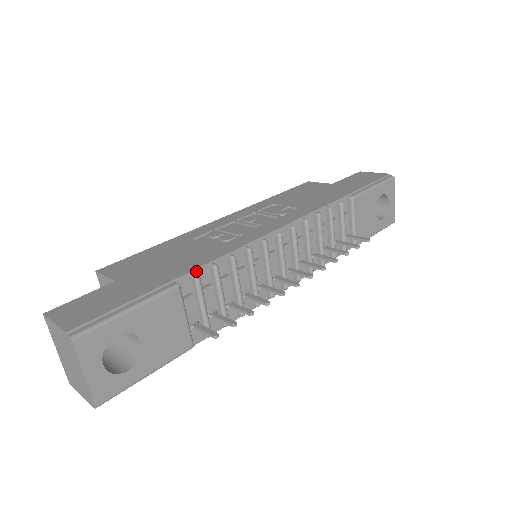
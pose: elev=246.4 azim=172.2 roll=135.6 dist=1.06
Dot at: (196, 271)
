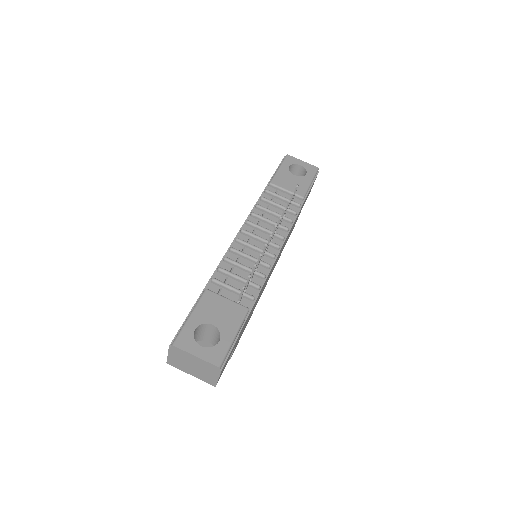
Dot at: (212, 279)
